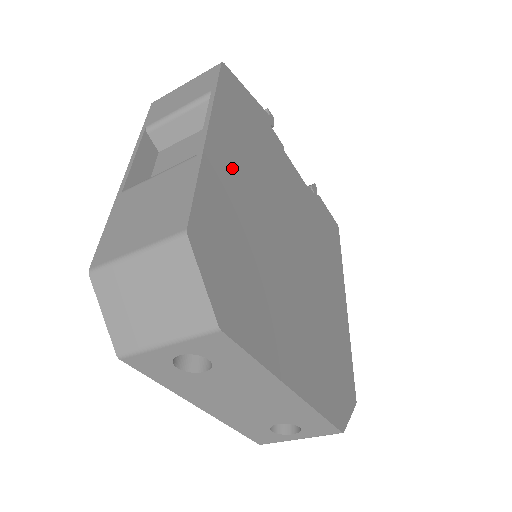
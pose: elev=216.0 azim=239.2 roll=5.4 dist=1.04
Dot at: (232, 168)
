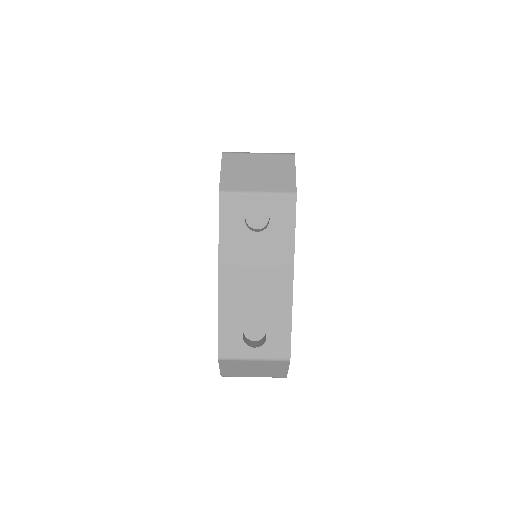
Dot at: occluded
